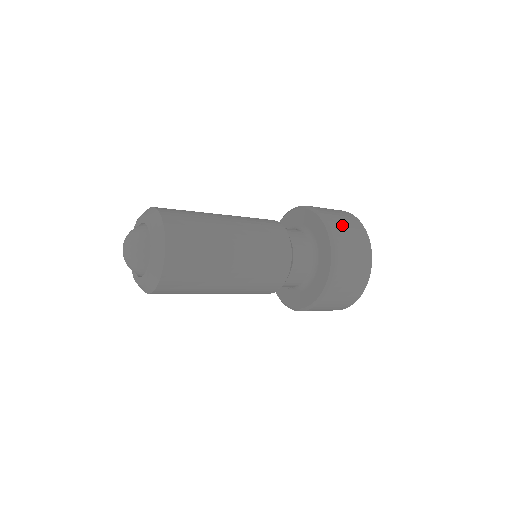
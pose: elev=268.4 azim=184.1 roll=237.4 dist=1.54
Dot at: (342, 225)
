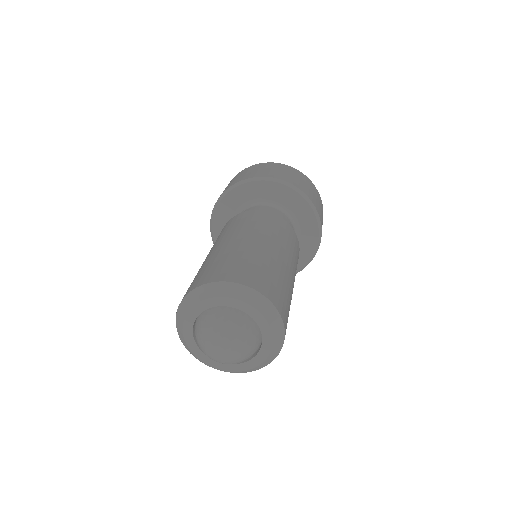
Dot at: (292, 177)
